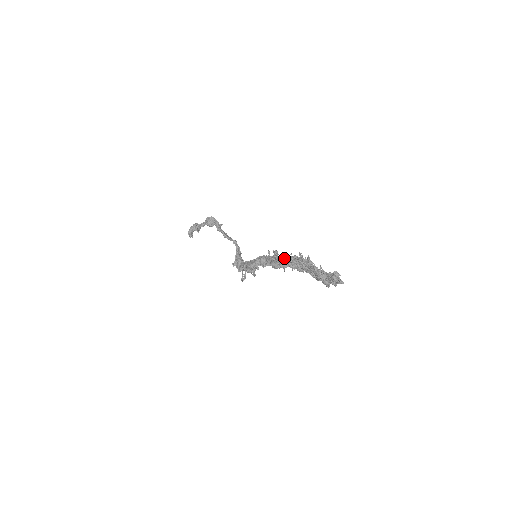
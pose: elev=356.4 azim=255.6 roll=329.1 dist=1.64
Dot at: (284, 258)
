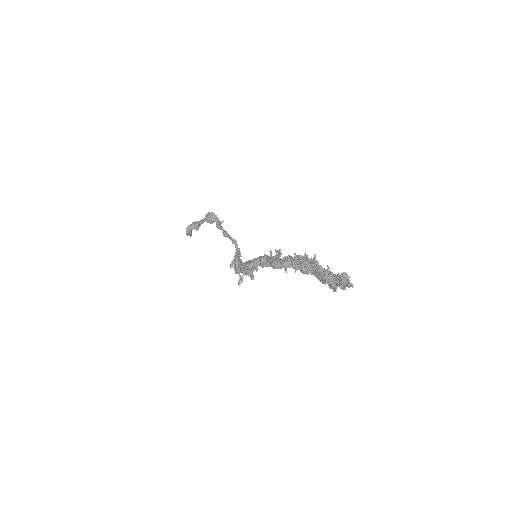
Dot at: (287, 257)
